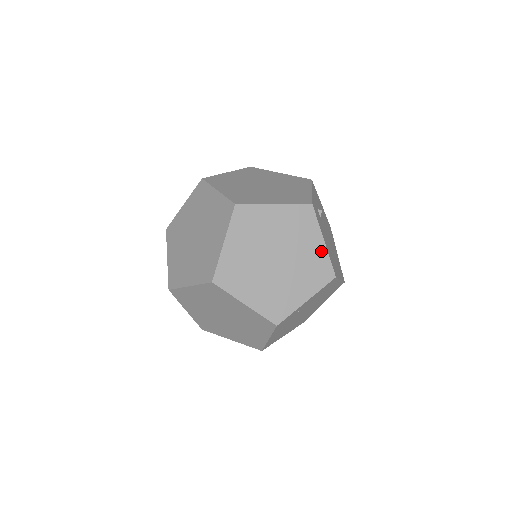
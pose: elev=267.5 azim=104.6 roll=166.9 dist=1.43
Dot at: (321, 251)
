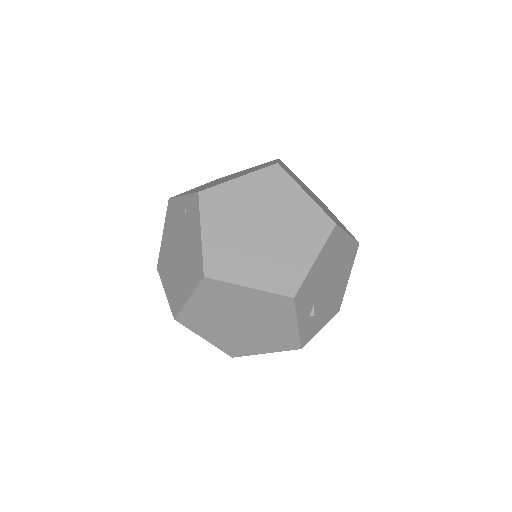
Dot at: occluded
